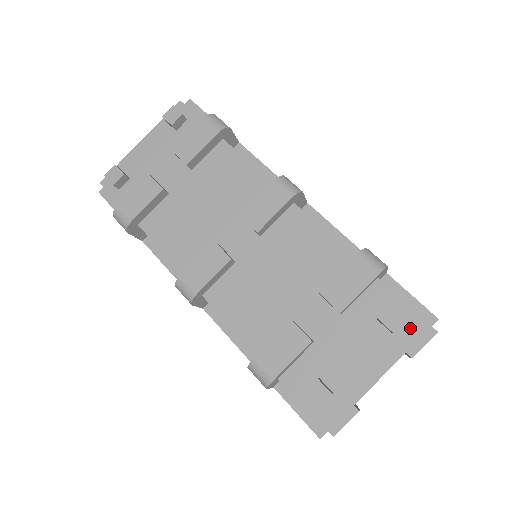
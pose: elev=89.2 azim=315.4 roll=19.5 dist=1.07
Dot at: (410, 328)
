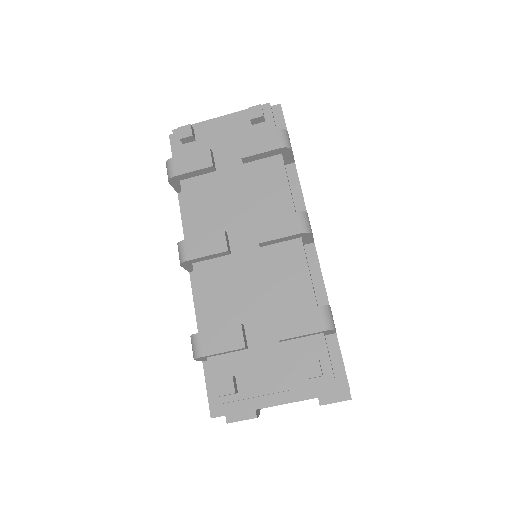
Dot at: (325, 384)
